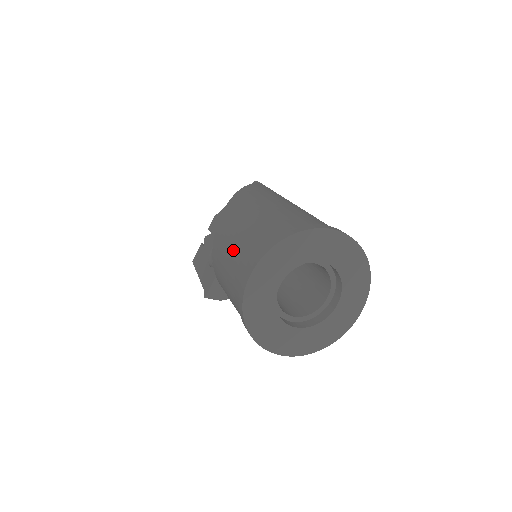
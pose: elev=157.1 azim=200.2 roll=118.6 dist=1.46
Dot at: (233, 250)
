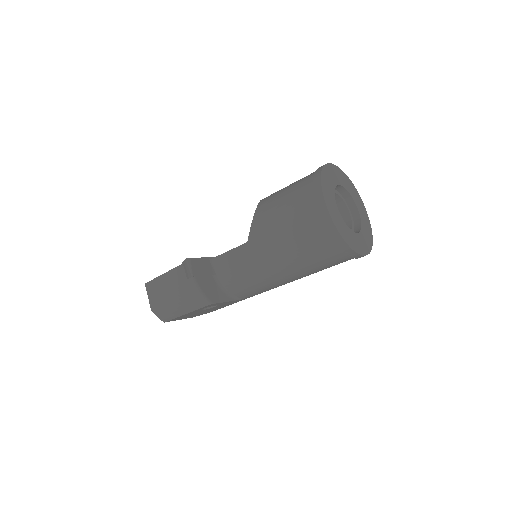
Dot at: occluded
